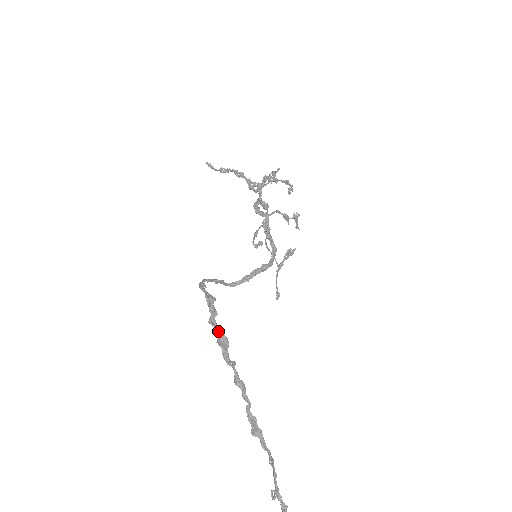
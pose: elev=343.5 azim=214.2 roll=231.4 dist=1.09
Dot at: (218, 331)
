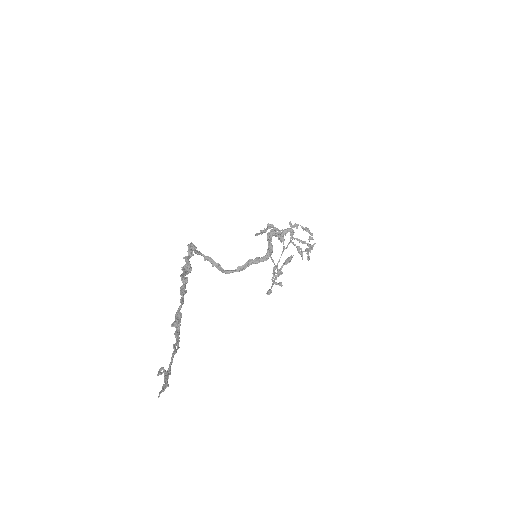
Dot at: (187, 262)
